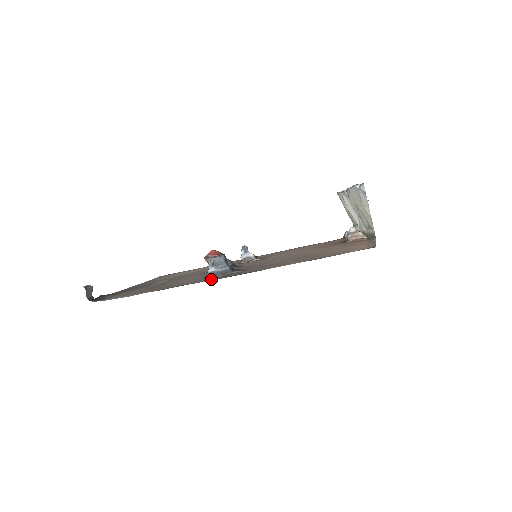
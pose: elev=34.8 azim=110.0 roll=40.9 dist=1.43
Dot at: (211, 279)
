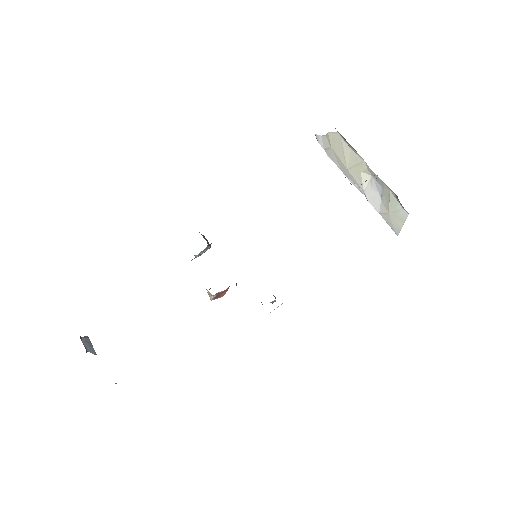
Dot at: occluded
